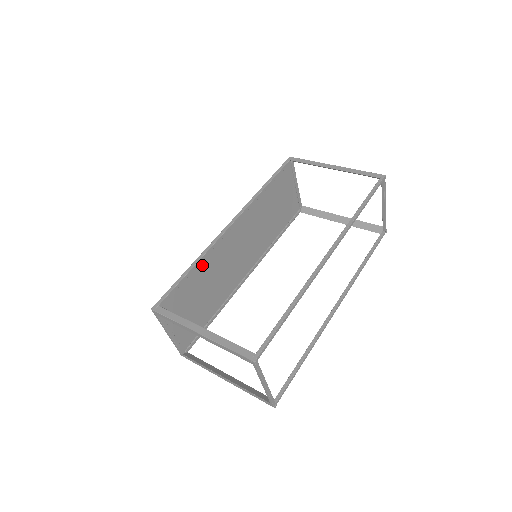
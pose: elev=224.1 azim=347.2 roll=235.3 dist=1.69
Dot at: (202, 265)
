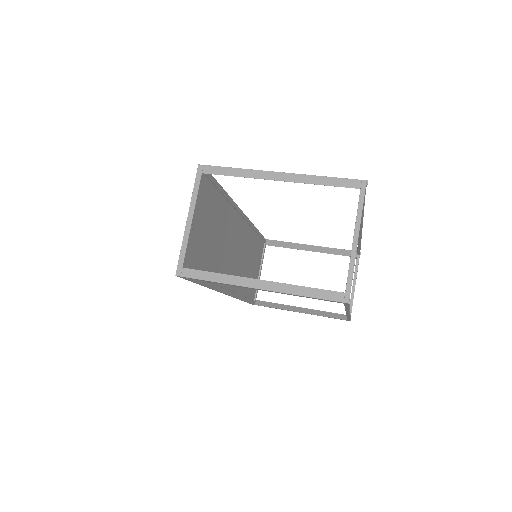
Dot at: (225, 206)
